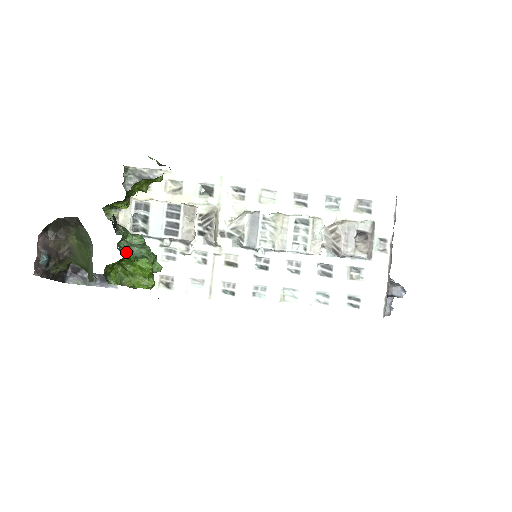
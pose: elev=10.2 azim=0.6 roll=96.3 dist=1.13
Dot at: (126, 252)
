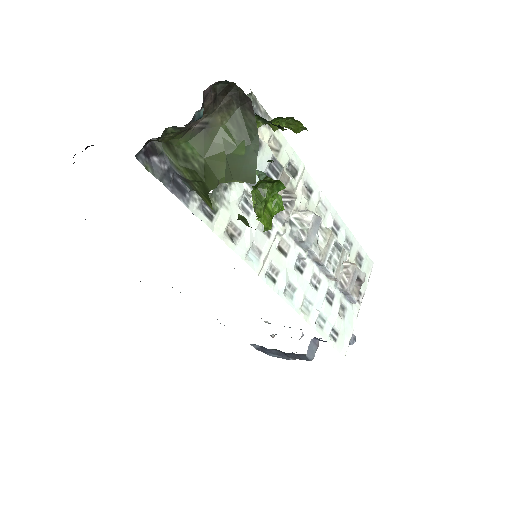
Dot at: (261, 175)
